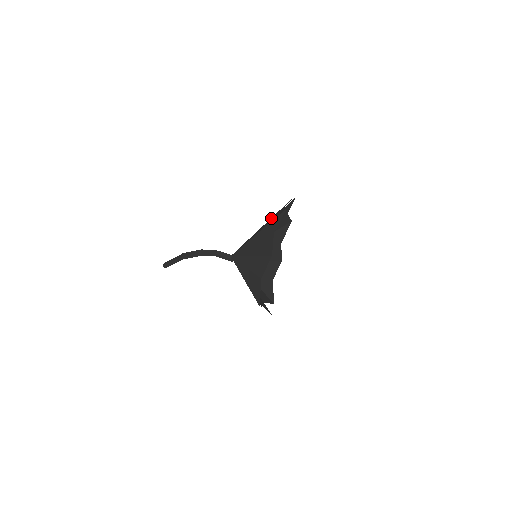
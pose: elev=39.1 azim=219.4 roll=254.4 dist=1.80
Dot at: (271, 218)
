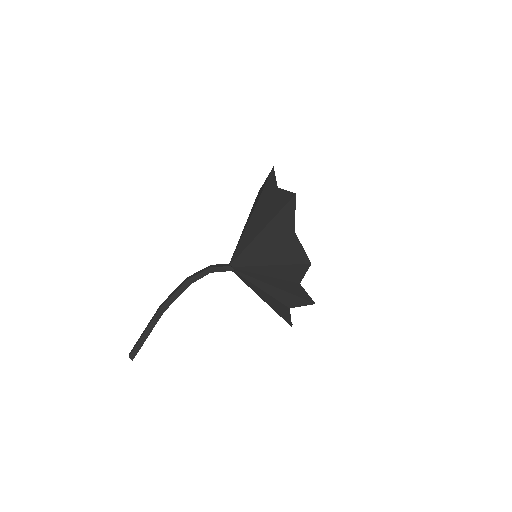
Dot at: occluded
